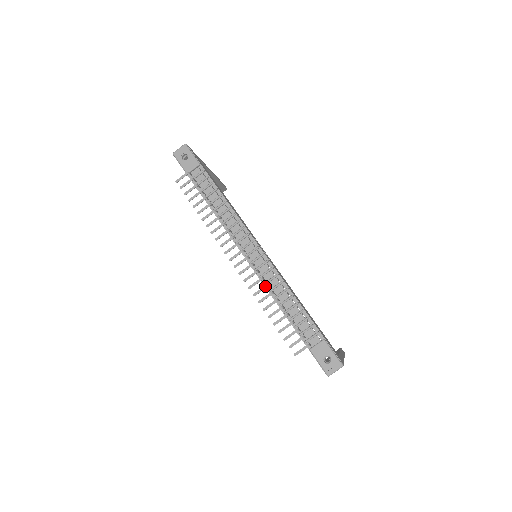
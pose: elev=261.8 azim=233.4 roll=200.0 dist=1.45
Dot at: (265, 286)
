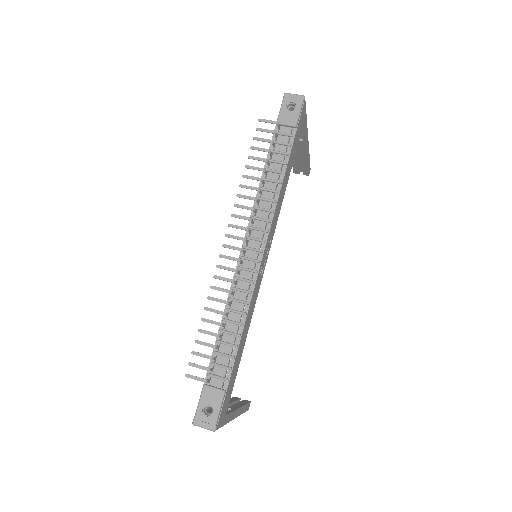
Dot at: (228, 290)
